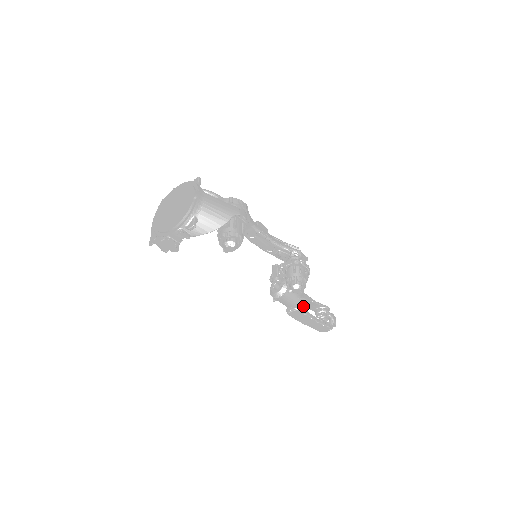
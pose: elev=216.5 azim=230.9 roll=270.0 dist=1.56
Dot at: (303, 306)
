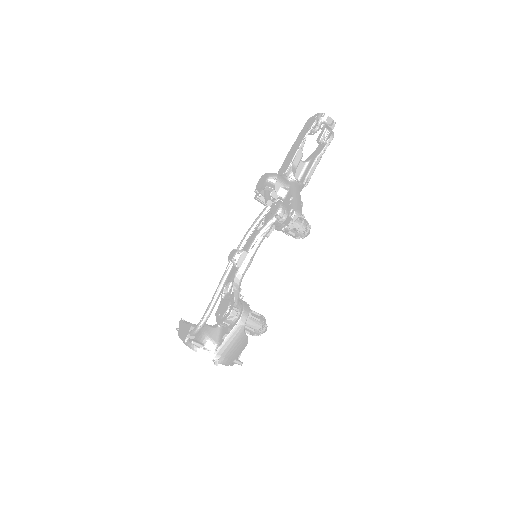
Dot at: occluded
